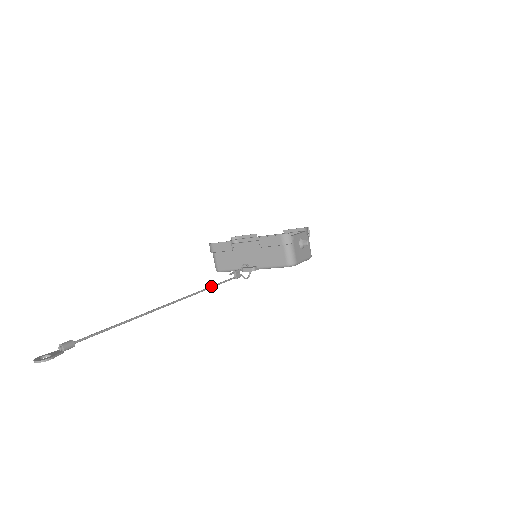
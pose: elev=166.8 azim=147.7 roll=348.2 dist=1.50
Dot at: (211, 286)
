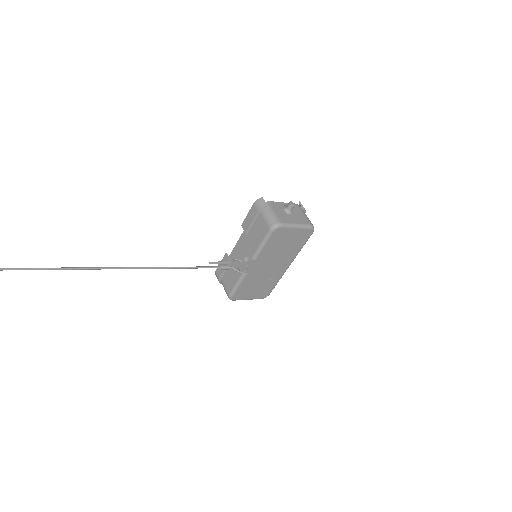
Dot at: occluded
